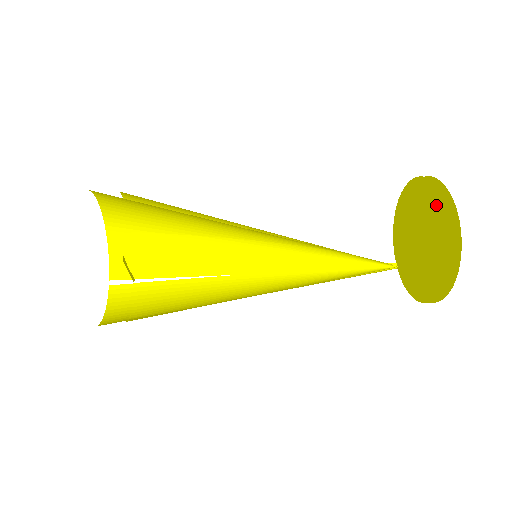
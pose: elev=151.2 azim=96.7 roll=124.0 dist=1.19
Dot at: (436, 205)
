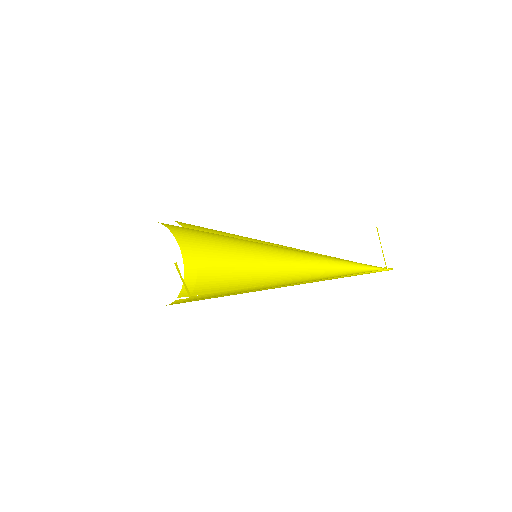
Dot at: occluded
